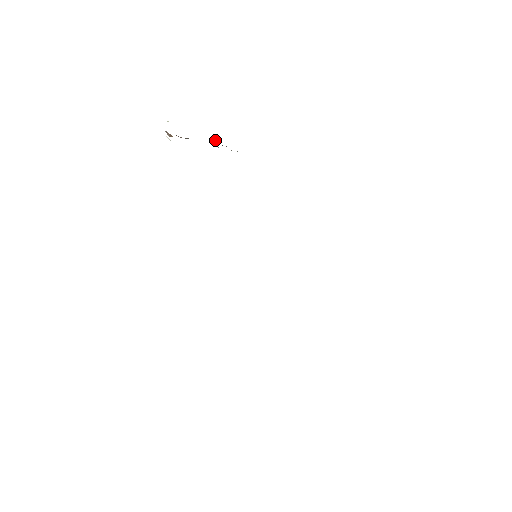
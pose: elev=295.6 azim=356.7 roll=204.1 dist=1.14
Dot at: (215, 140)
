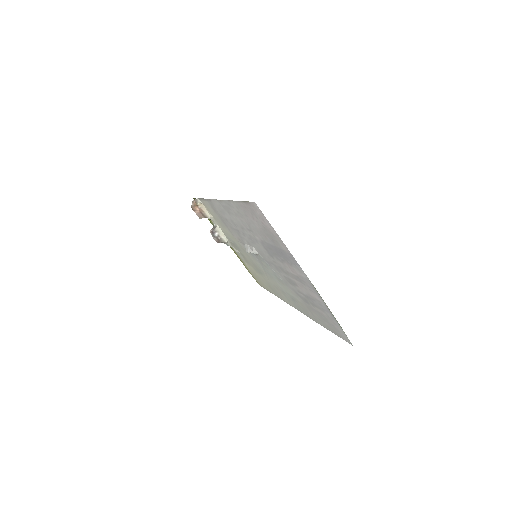
Dot at: (215, 227)
